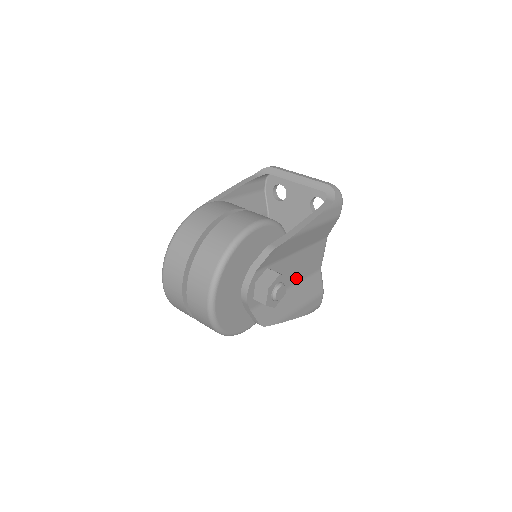
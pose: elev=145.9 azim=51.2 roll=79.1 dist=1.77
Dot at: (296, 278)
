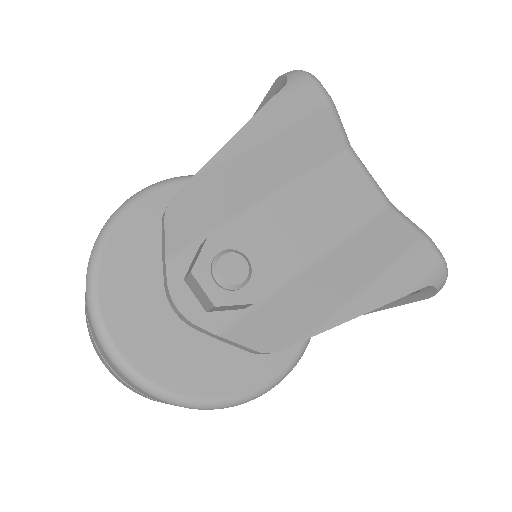
Dot at: (320, 240)
